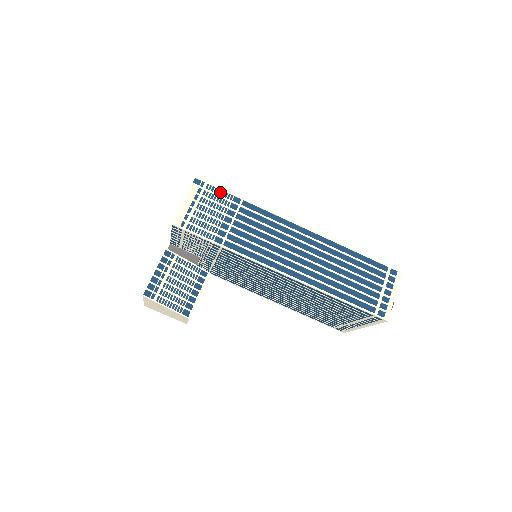
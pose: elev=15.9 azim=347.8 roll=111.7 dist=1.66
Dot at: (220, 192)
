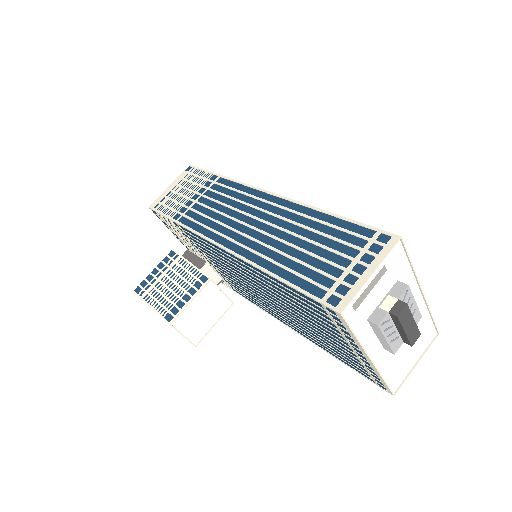
Dot at: (203, 174)
